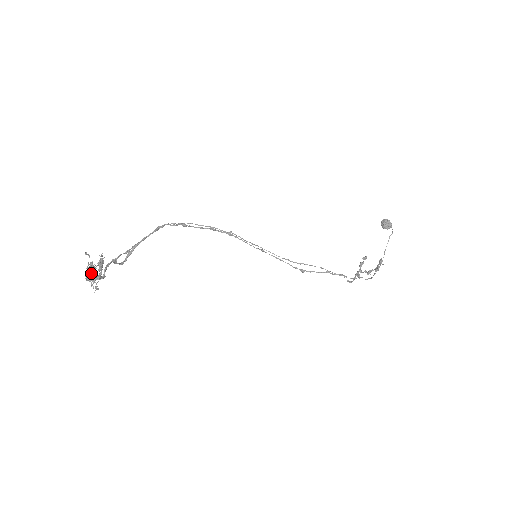
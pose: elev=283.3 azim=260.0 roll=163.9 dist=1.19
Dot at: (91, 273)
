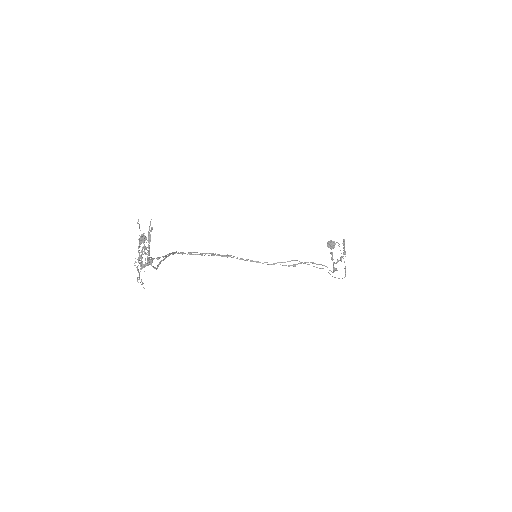
Dot at: (142, 248)
